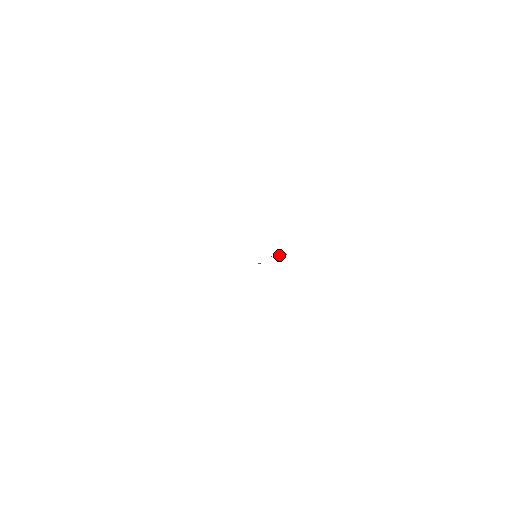
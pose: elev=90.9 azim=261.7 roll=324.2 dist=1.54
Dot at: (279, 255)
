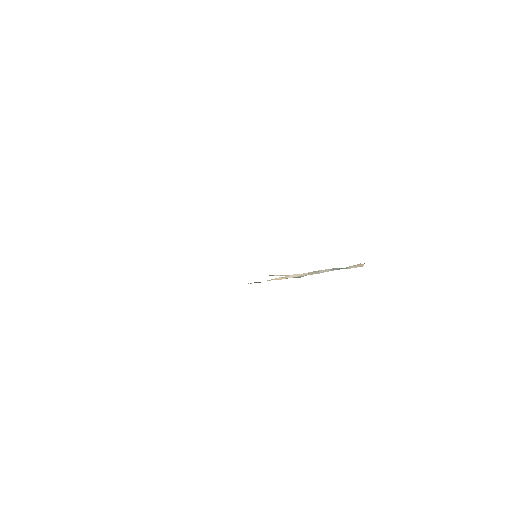
Dot at: occluded
